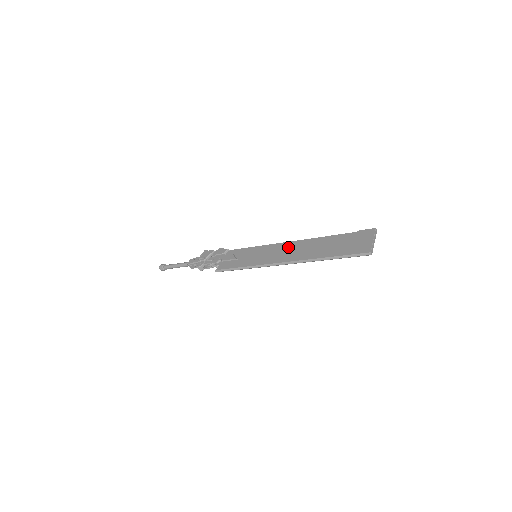
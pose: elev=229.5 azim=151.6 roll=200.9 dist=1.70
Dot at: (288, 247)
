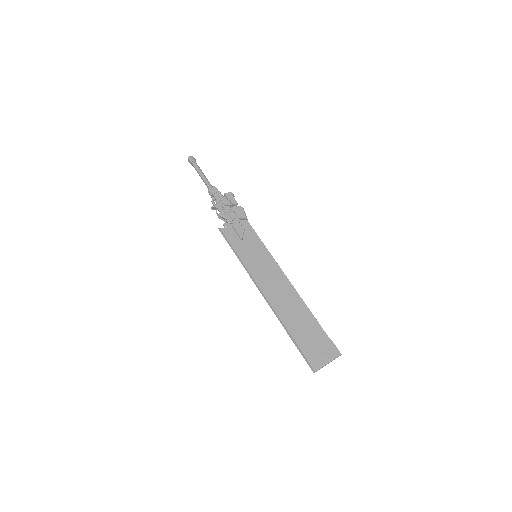
Dot at: (280, 283)
